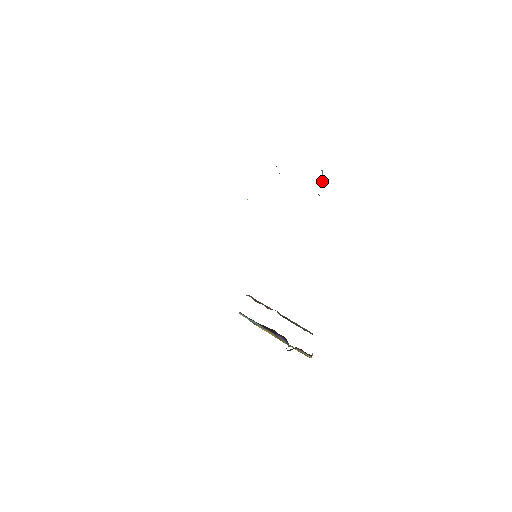
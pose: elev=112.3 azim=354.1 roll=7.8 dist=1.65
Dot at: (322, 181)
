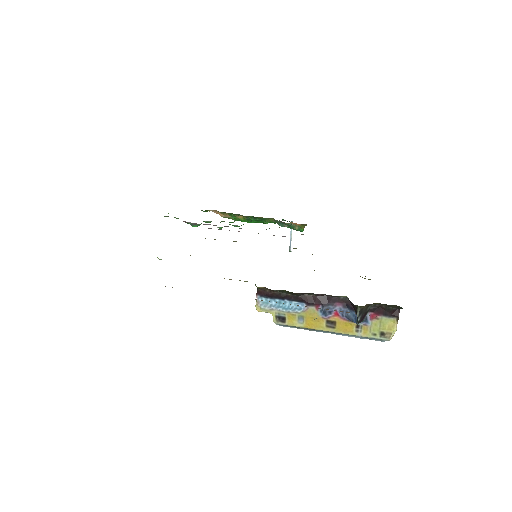
Dot at: occluded
